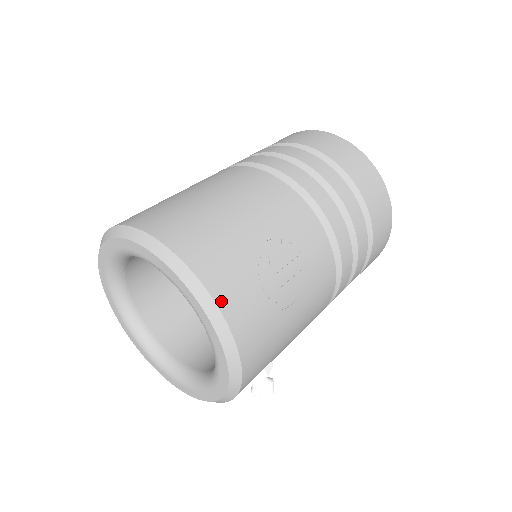
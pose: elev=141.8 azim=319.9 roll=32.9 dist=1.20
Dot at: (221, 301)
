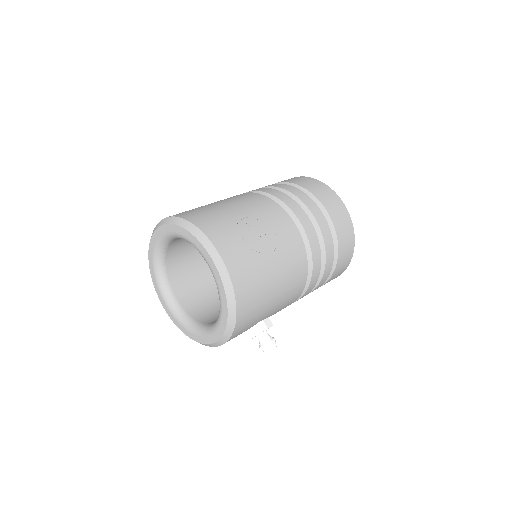
Dot at: (215, 242)
